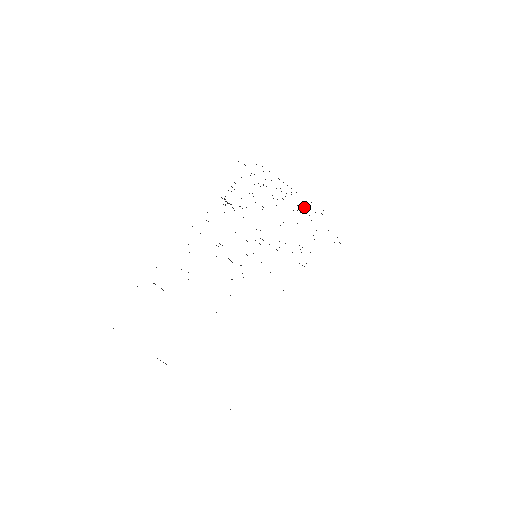
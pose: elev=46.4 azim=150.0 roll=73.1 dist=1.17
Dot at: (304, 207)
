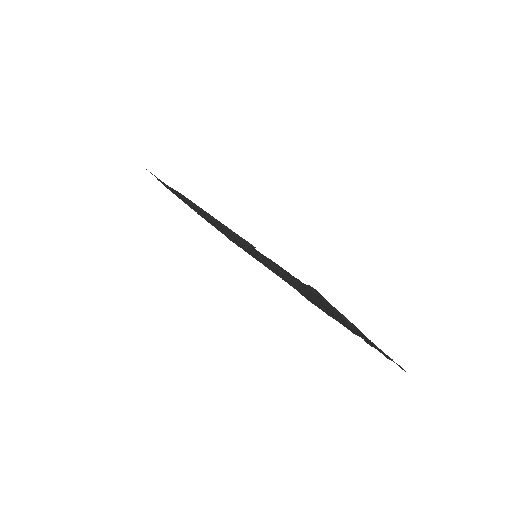
Dot at: occluded
